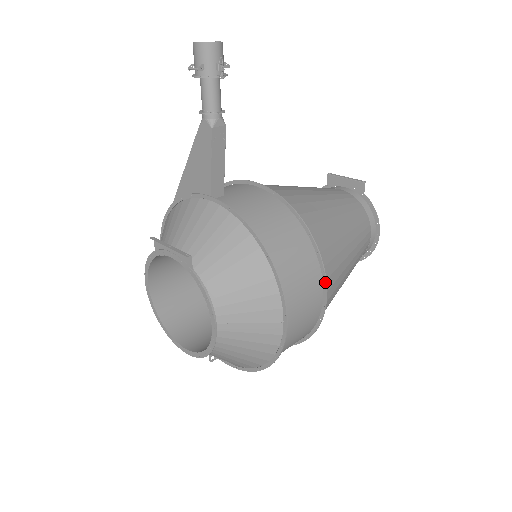
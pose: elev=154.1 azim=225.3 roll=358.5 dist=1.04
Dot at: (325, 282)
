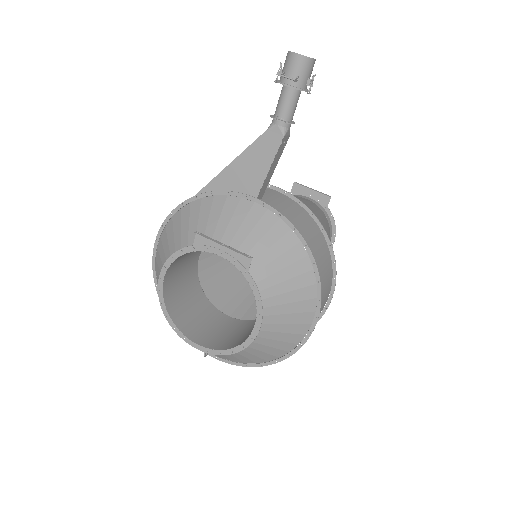
Dot at: (334, 288)
